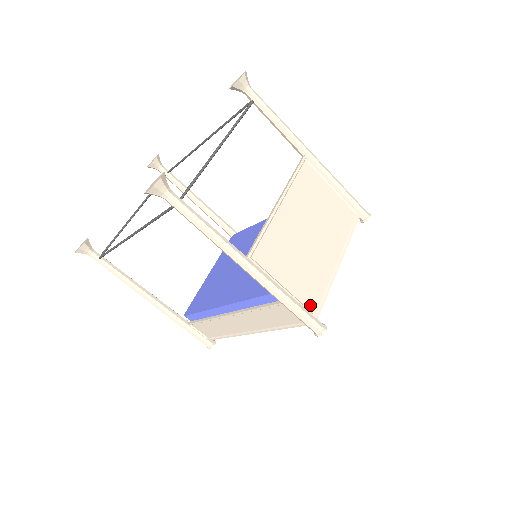
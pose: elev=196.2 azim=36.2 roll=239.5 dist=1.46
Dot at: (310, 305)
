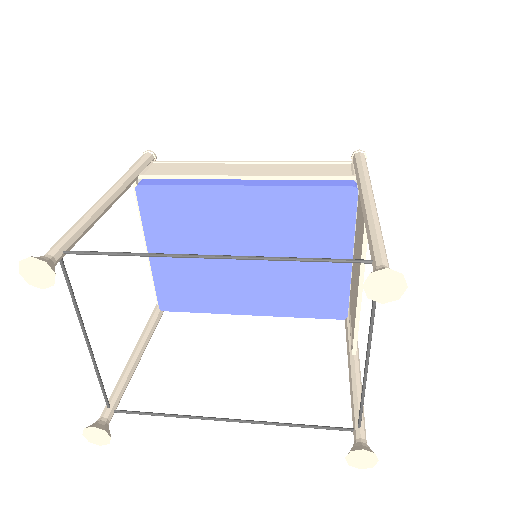
Dot at: occluded
